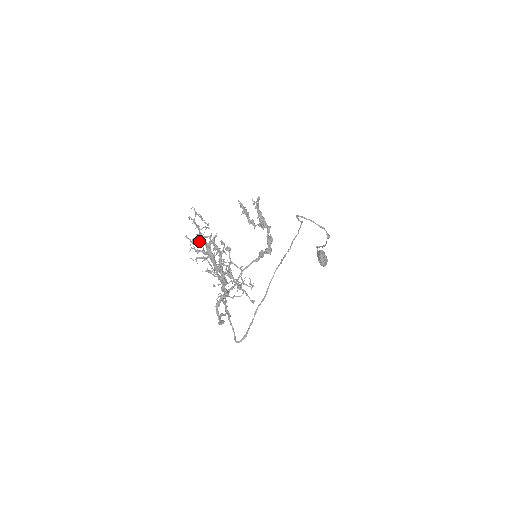
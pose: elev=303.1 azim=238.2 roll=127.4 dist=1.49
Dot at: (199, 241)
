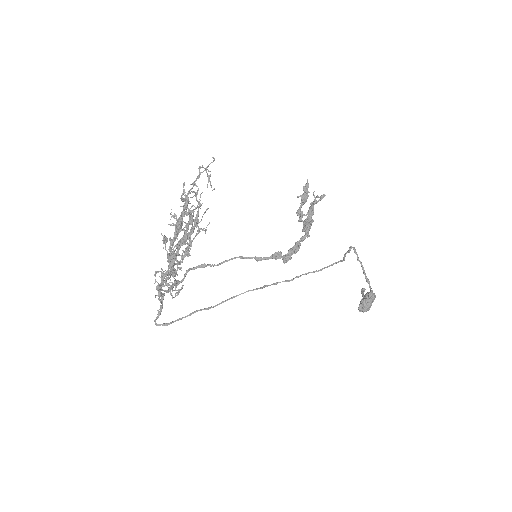
Dot at: (185, 200)
